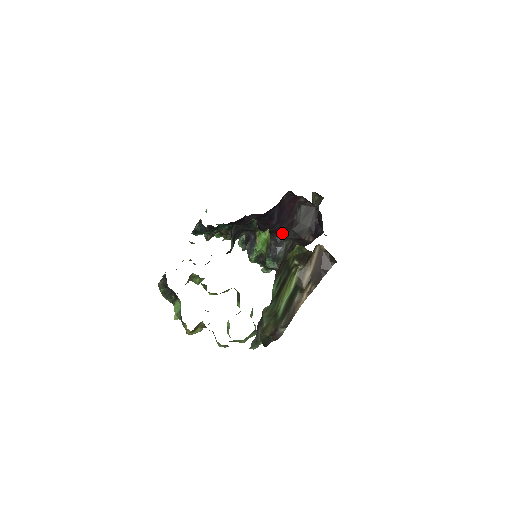
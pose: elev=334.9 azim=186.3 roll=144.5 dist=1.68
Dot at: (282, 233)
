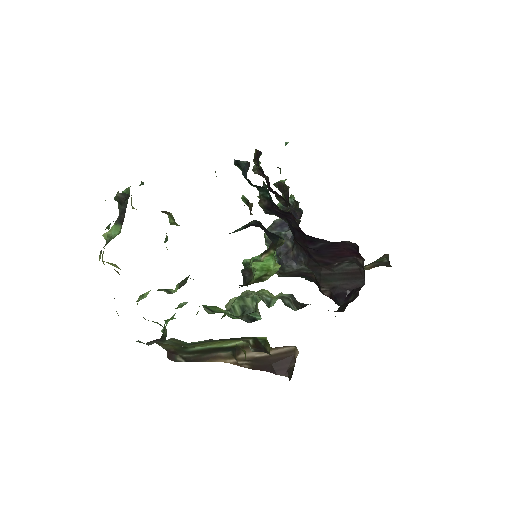
Dot at: (310, 259)
